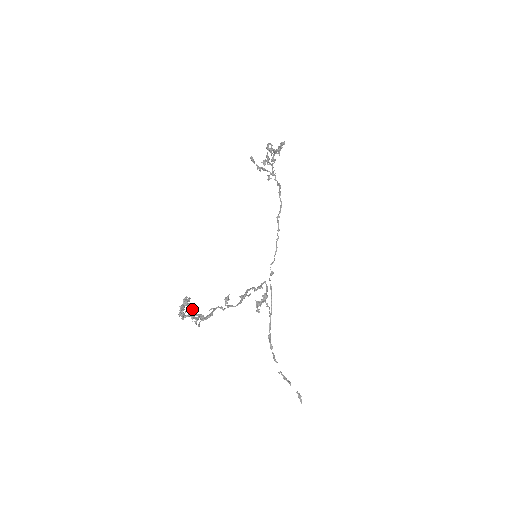
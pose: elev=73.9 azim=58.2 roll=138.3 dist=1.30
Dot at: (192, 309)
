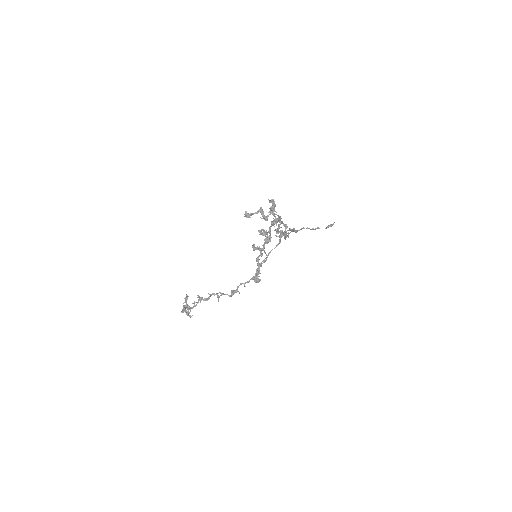
Dot at: (190, 310)
